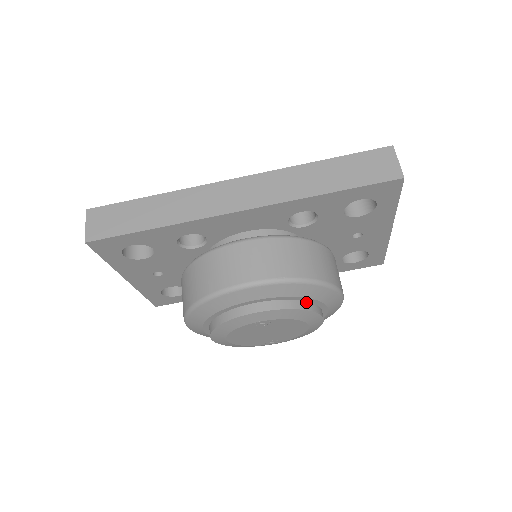
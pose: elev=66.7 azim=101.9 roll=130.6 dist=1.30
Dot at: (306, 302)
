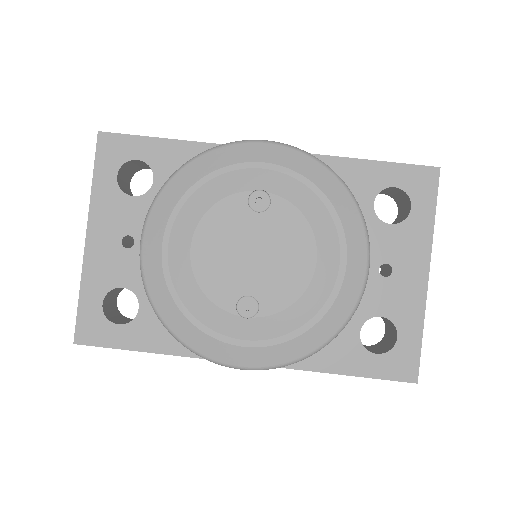
Dot at: occluded
